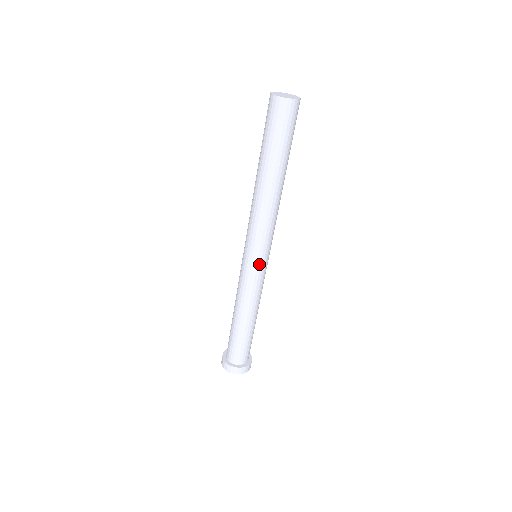
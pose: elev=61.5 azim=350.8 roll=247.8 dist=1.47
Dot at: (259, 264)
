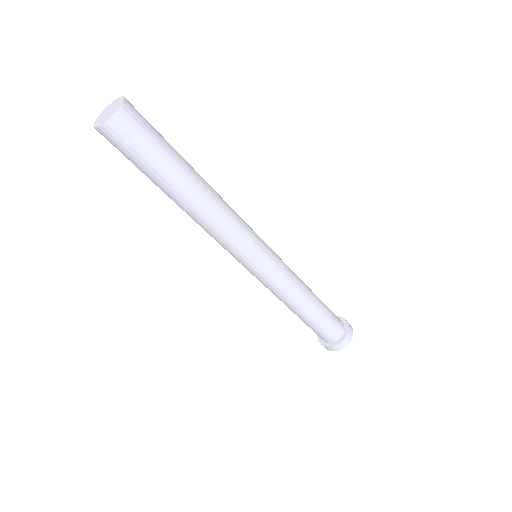
Dot at: (268, 258)
